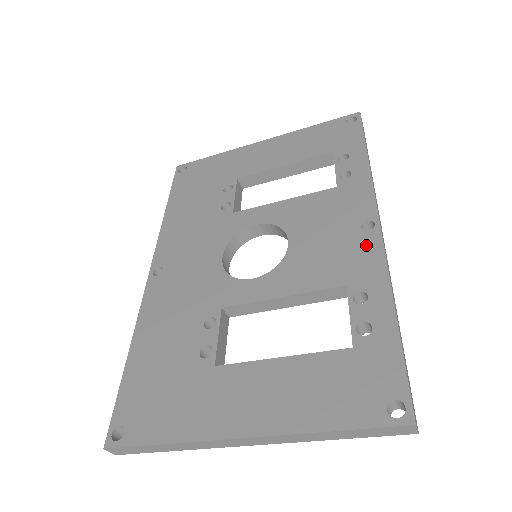
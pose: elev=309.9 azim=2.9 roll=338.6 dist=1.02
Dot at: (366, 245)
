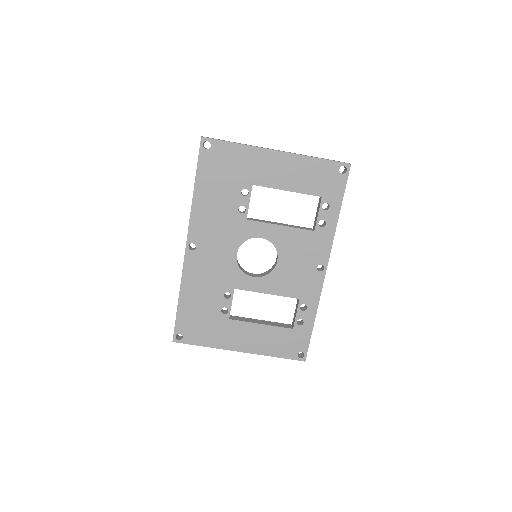
Dot at: (316, 280)
